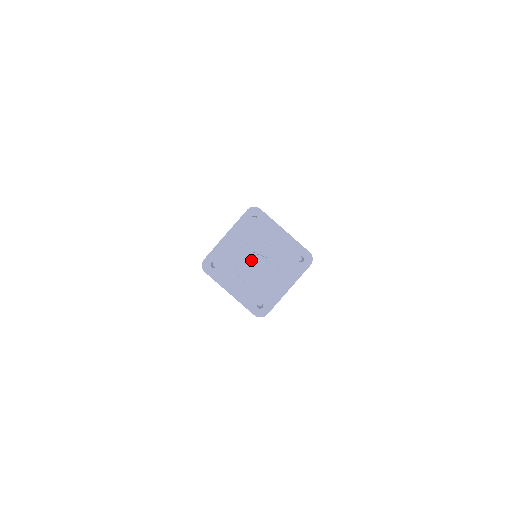
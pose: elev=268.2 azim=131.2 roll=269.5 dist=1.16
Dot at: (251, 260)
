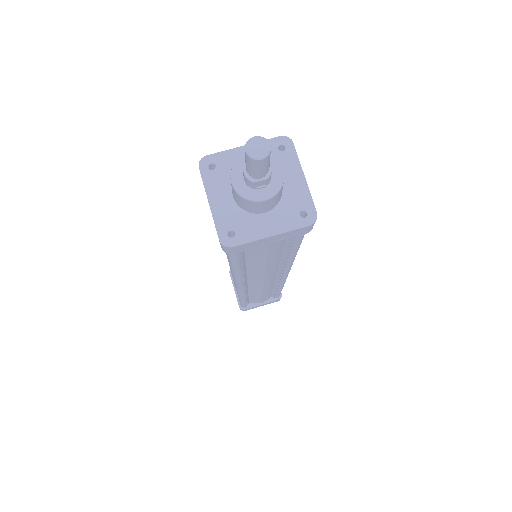
Dot at: (247, 151)
